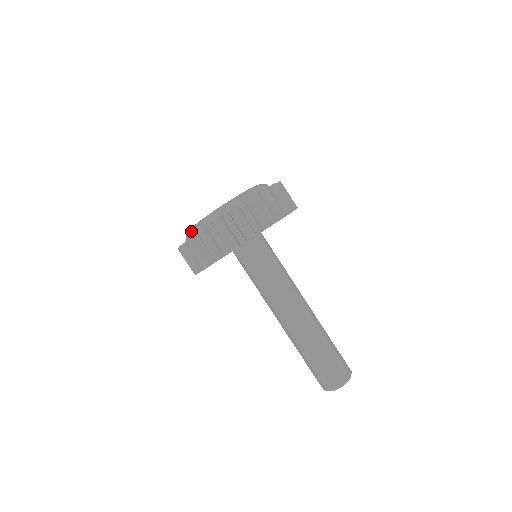
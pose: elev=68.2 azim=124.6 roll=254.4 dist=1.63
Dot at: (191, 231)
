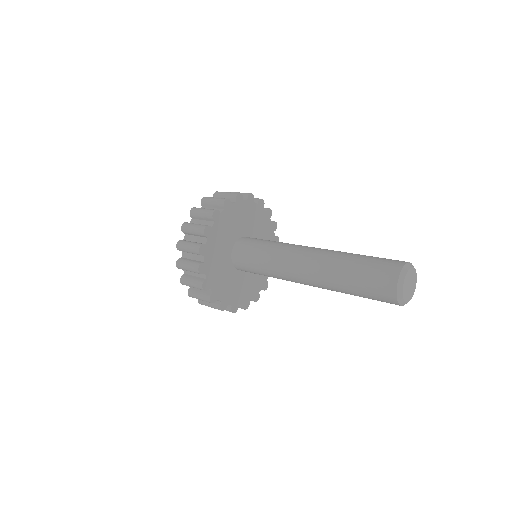
Dot at: occluded
